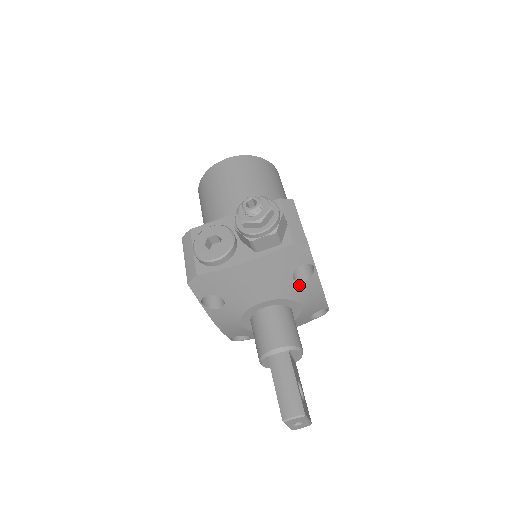
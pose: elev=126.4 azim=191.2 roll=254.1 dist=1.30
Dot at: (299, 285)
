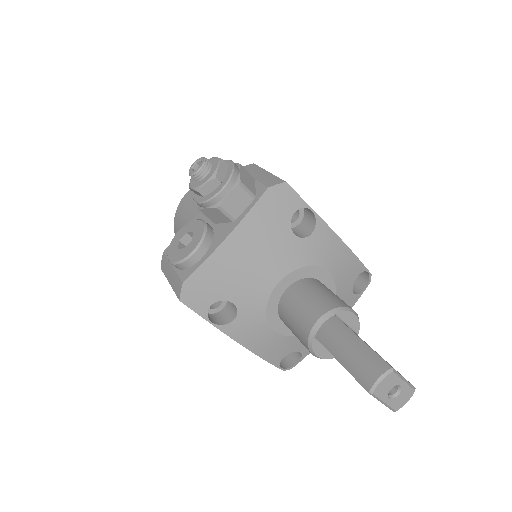
Dot at: (308, 242)
